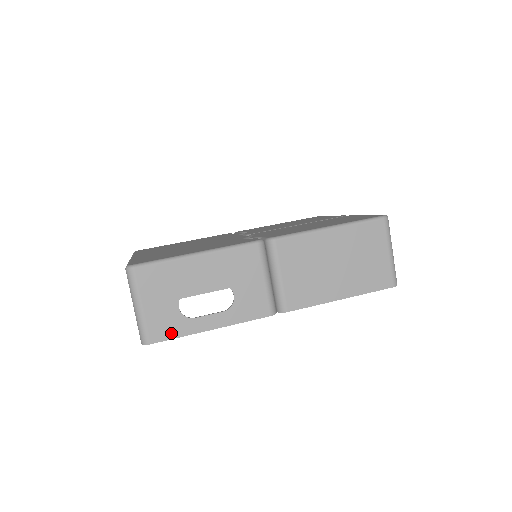
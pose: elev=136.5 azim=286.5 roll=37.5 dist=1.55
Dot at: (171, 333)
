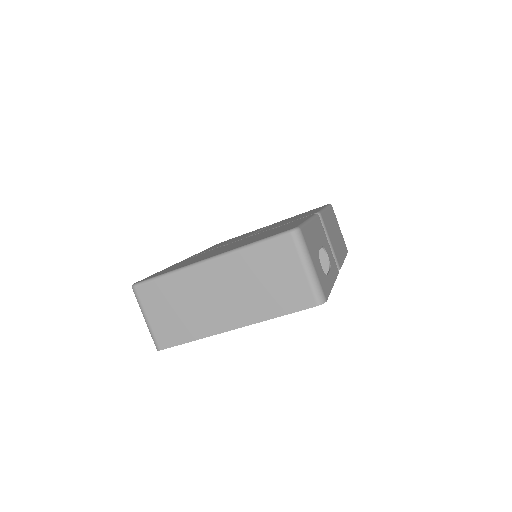
Dot at: (327, 290)
